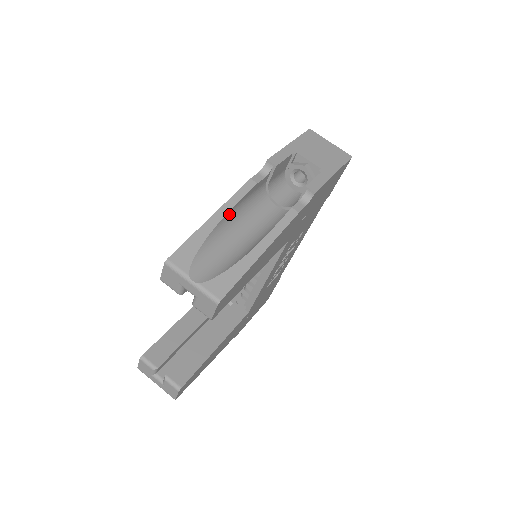
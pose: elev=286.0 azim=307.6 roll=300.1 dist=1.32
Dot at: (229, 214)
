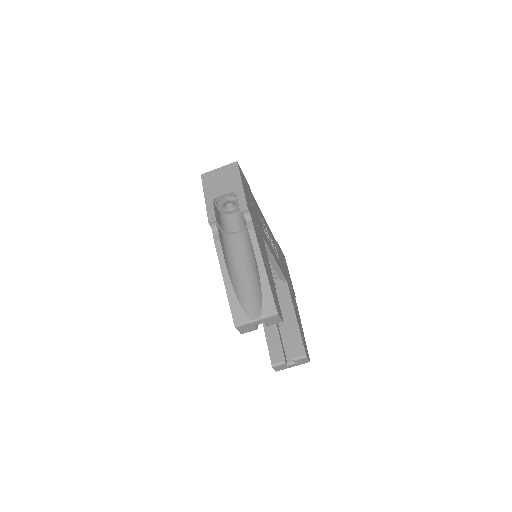
Dot at: (228, 270)
